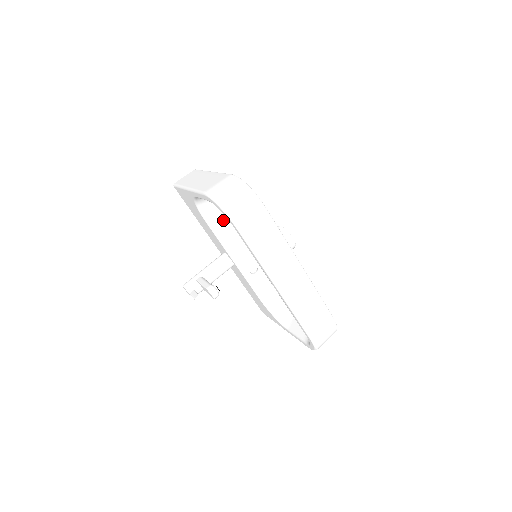
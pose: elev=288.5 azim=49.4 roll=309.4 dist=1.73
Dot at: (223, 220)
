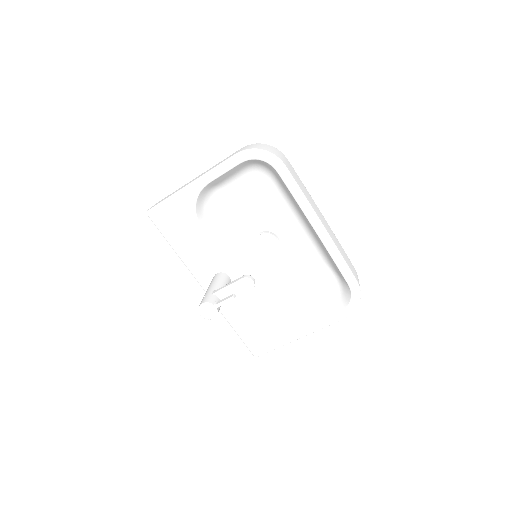
Dot at: (214, 229)
